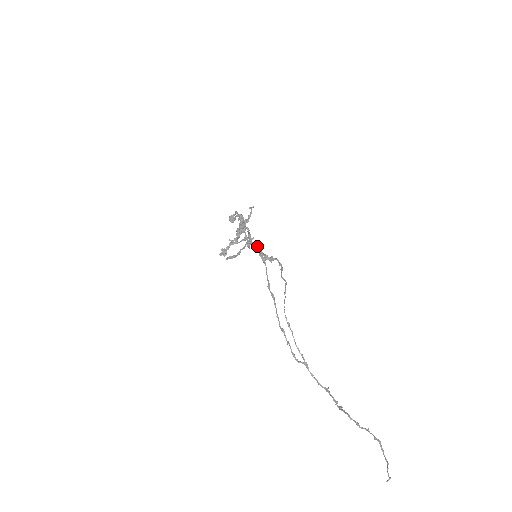
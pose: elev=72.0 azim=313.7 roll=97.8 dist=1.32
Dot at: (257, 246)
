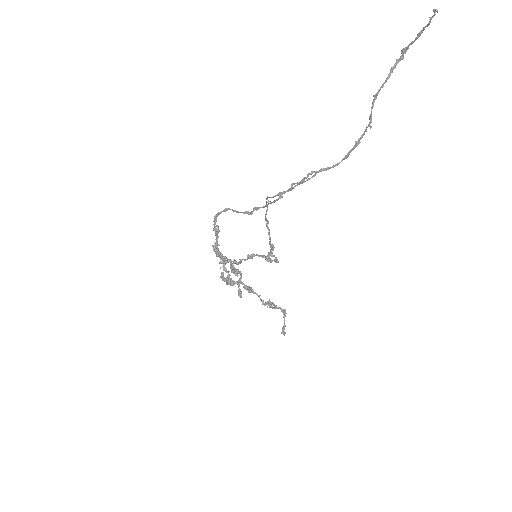
Dot at: (252, 255)
